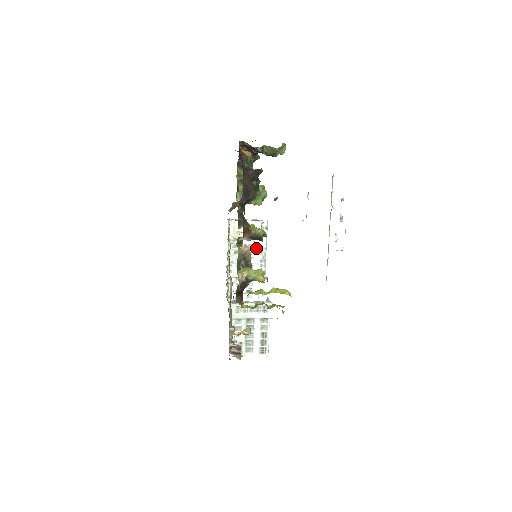
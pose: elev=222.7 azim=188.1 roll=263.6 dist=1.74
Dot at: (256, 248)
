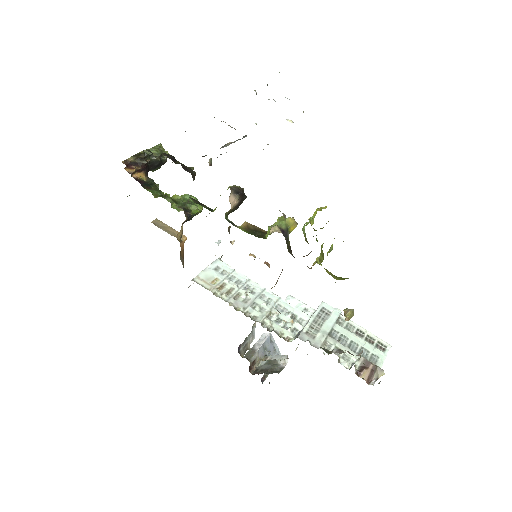
Dot at: (244, 280)
